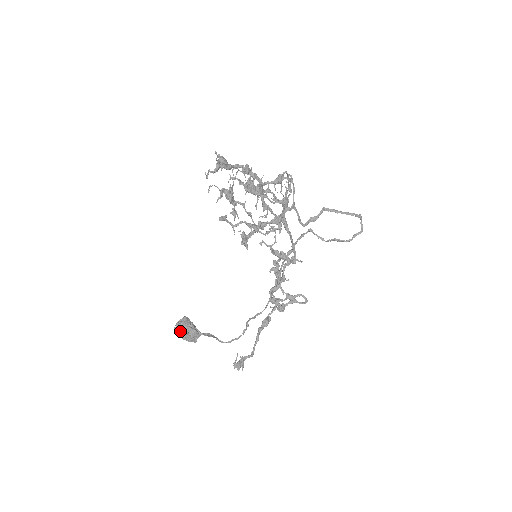
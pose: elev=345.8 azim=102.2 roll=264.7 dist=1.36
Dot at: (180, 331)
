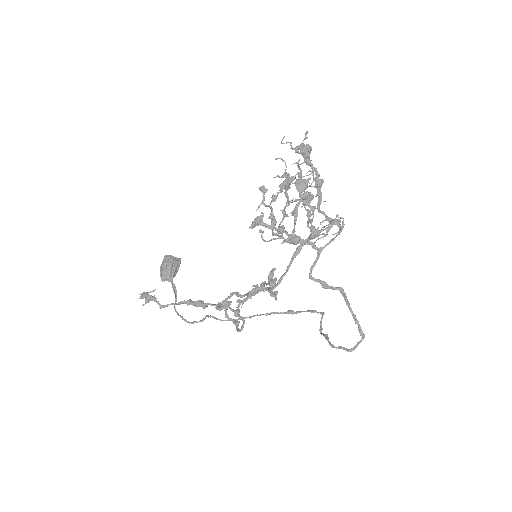
Dot at: (165, 260)
